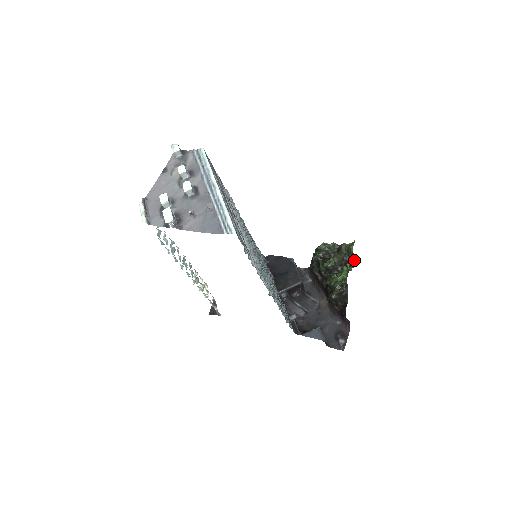
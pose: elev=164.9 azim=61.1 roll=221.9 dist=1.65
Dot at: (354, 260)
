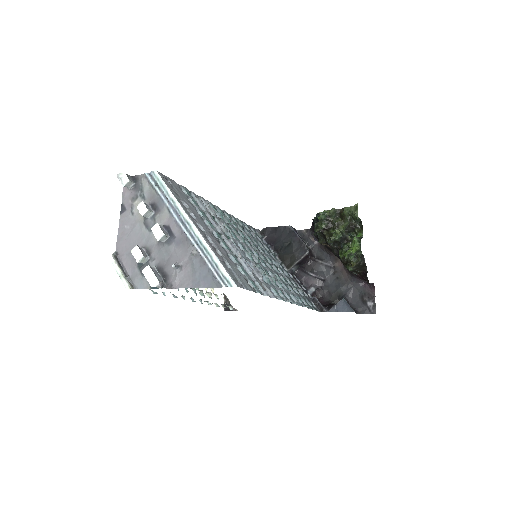
Dot at: occluded
